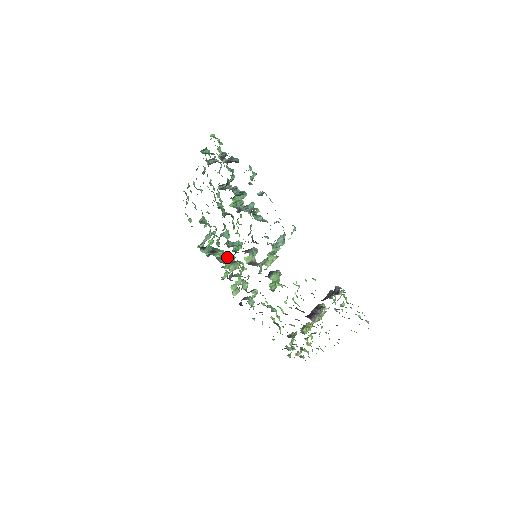
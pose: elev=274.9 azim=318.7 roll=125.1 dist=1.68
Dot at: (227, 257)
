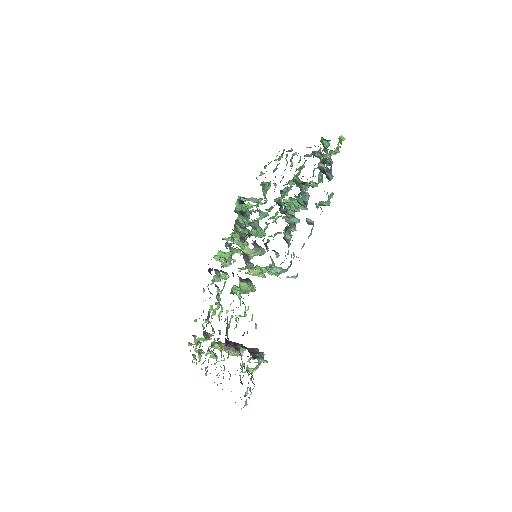
Dot at: (245, 230)
